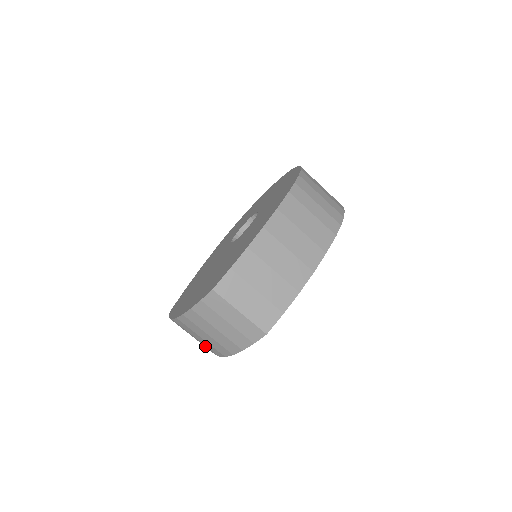
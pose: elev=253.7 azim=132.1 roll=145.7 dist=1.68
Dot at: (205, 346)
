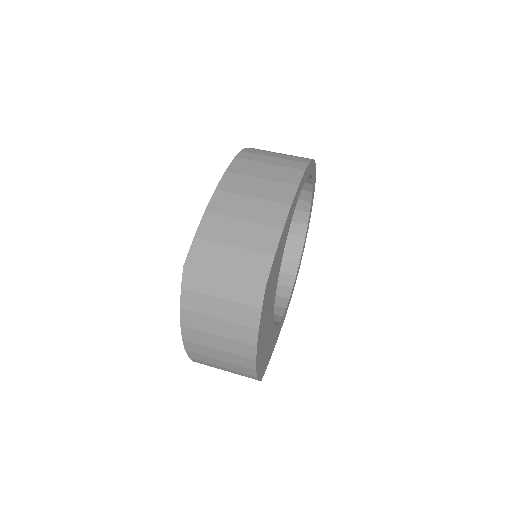
Dot at: (238, 369)
